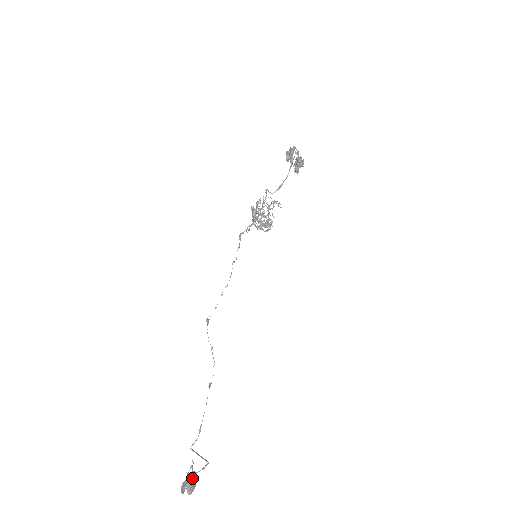
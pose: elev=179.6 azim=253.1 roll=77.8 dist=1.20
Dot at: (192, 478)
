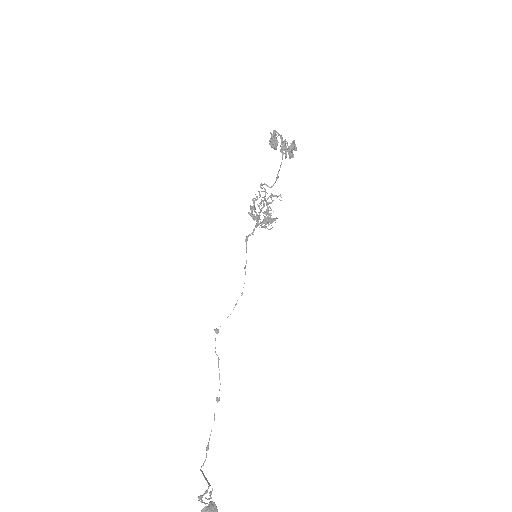
Dot at: (212, 506)
